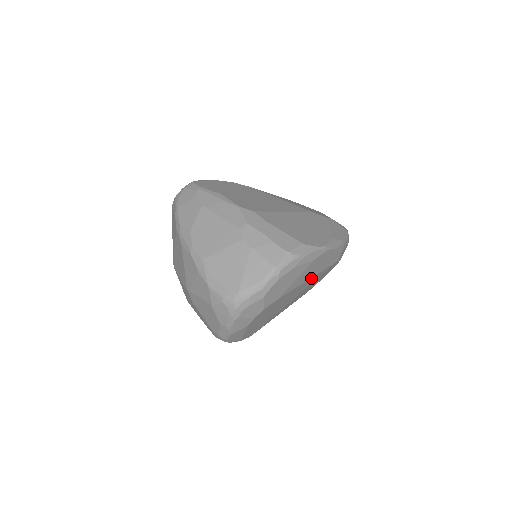
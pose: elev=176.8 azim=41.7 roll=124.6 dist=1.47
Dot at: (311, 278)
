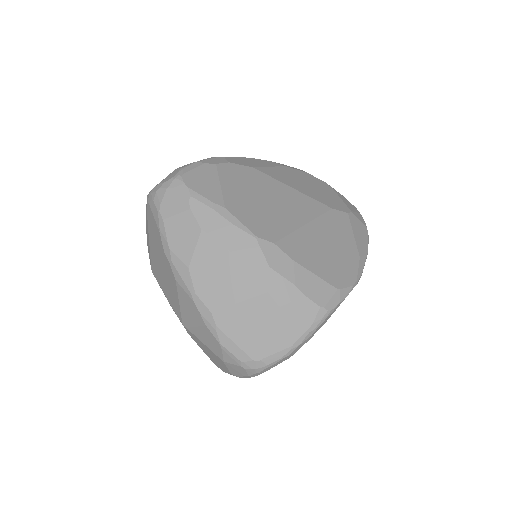
Dot at: occluded
